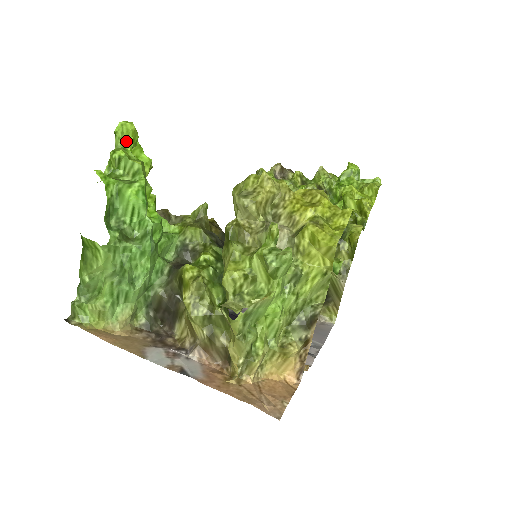
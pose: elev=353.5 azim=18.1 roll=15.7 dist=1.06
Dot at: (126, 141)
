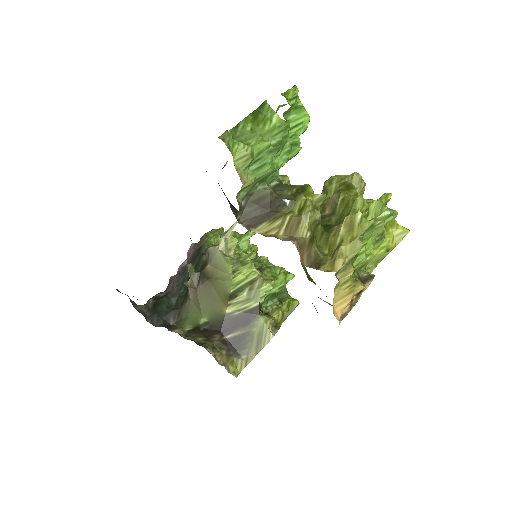
Dot at: occluded
